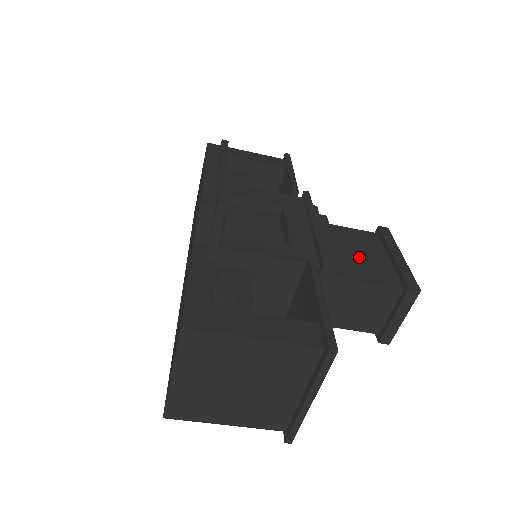
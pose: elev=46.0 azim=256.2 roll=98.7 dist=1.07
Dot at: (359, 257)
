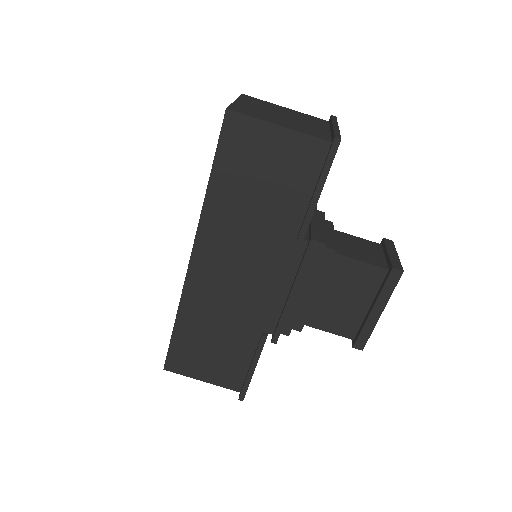
Dot at: occluded
